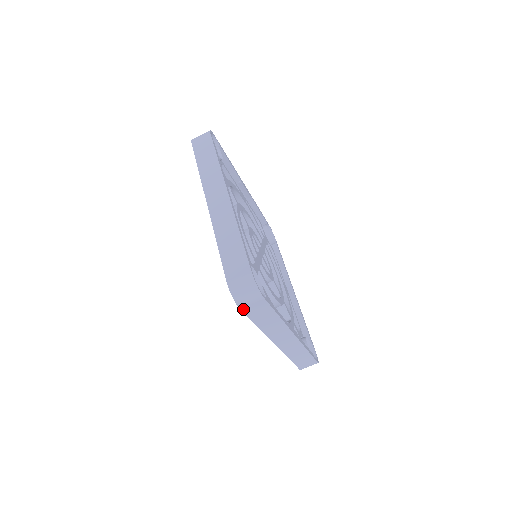
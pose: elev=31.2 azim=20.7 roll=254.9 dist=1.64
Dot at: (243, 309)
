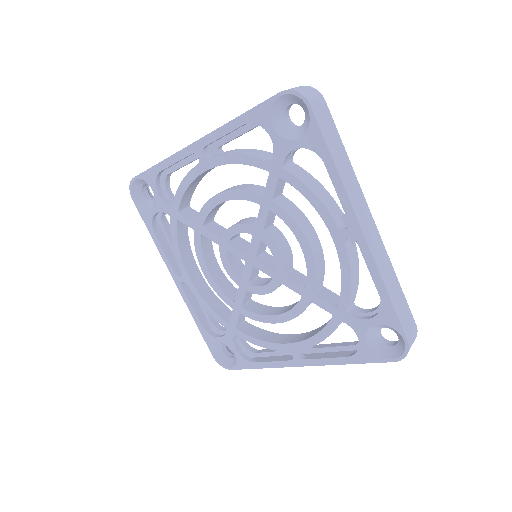
Dot at: (313, 111)
